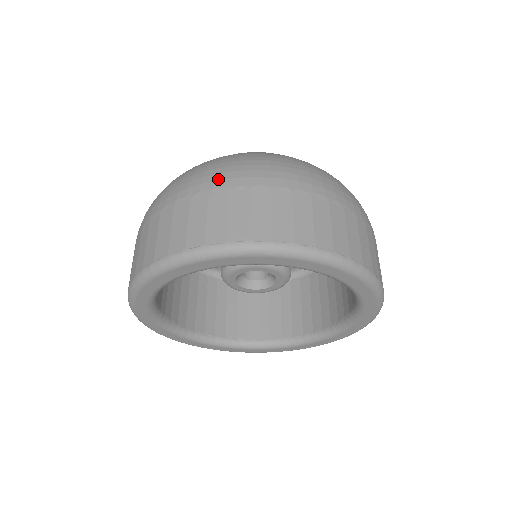
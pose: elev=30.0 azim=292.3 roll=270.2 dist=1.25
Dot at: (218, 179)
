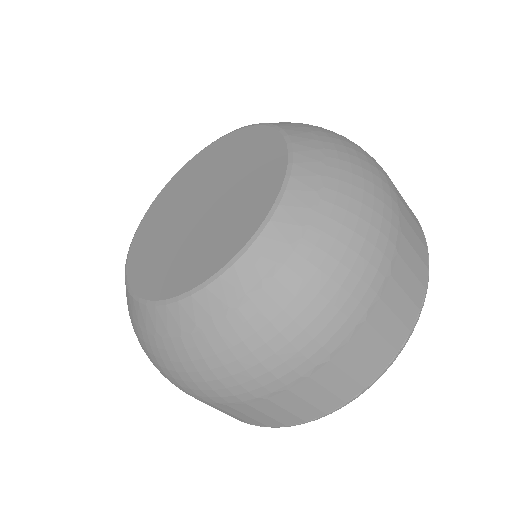
Dot at: (189, 393)
